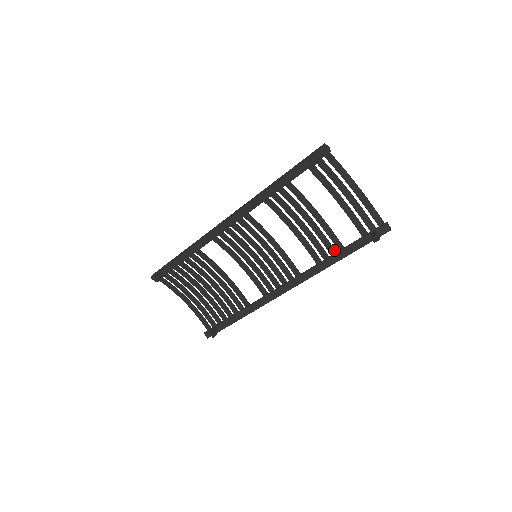
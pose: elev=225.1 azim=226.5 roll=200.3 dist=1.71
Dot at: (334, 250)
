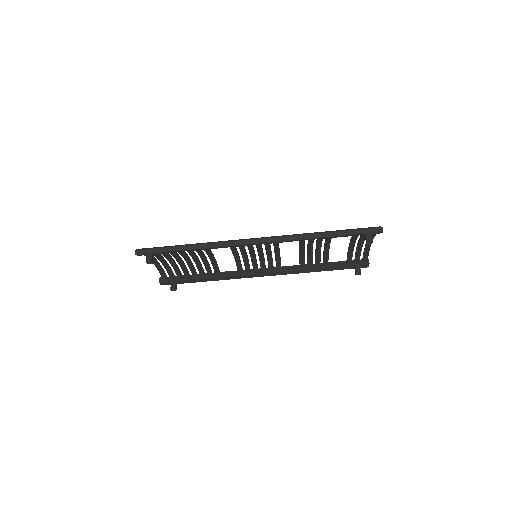
Dot at: (320, 264)
